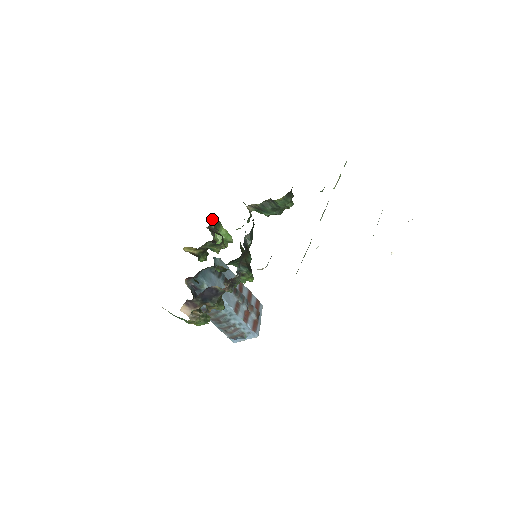
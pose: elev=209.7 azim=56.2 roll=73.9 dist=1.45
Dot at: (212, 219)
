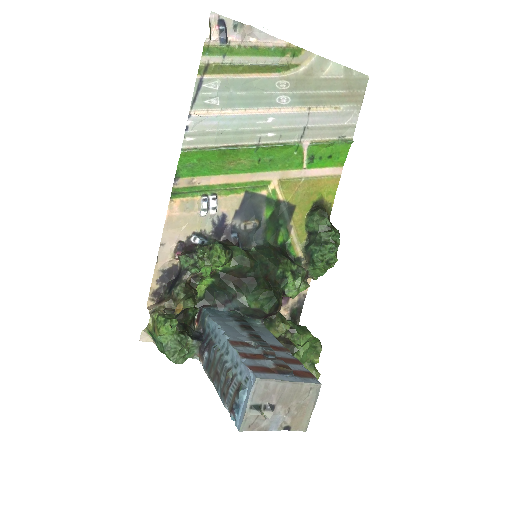
Dot at: (291, 321)
